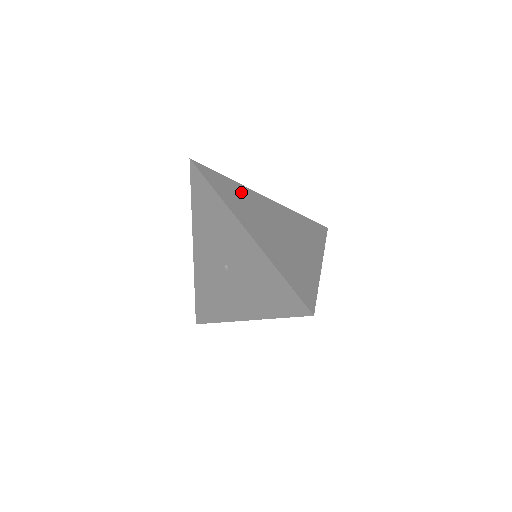
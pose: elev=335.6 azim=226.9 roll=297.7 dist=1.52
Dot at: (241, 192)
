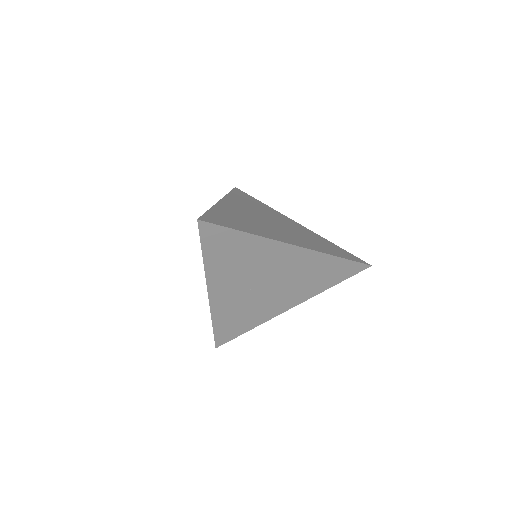
Dot at: (263, 207)
